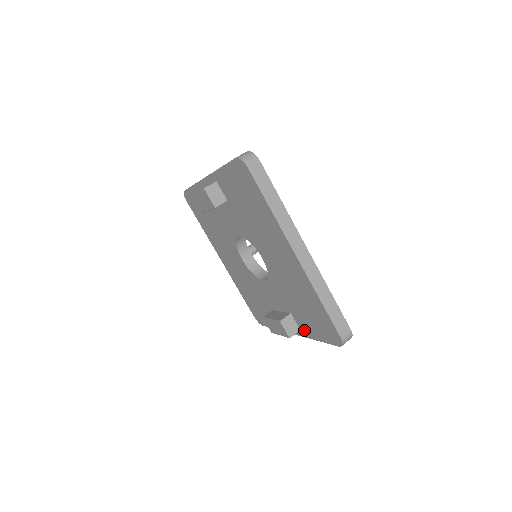
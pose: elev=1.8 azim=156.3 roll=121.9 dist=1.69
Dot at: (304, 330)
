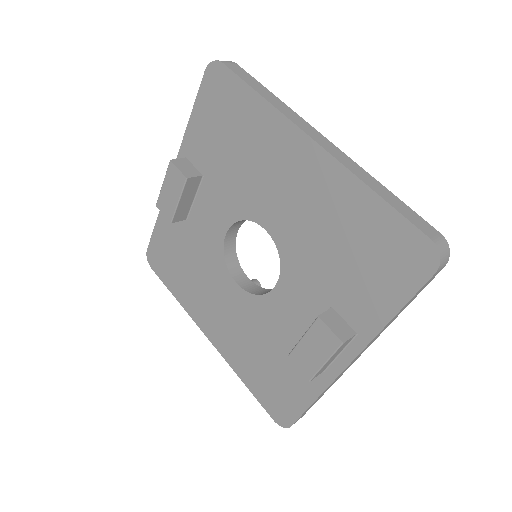
Dot at: (363, 322)
